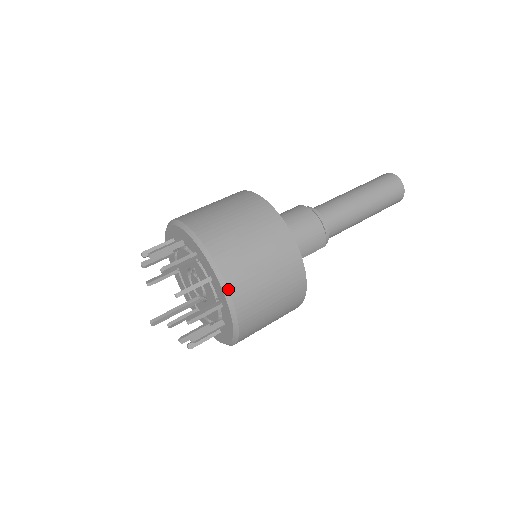
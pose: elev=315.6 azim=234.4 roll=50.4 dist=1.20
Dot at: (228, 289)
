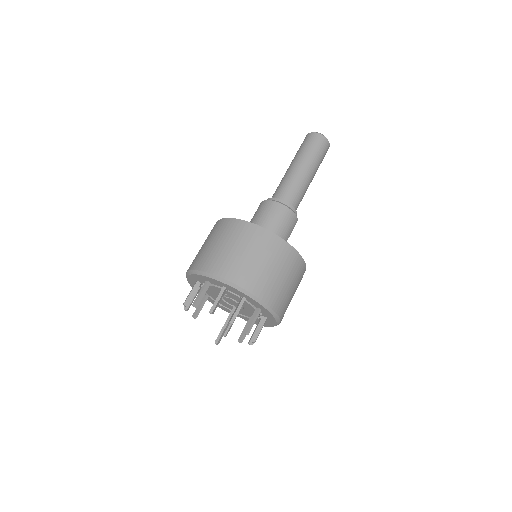
Dot at: (261, 300)
